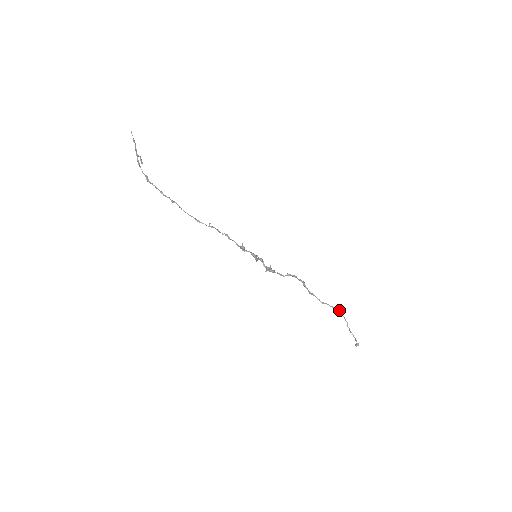
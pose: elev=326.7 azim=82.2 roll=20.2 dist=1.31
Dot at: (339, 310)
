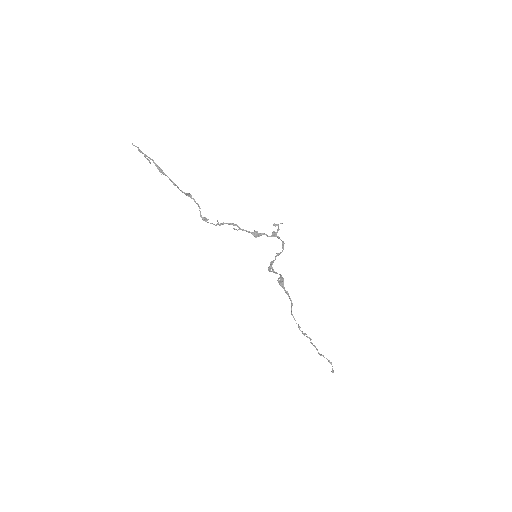
Dot at: occluded
